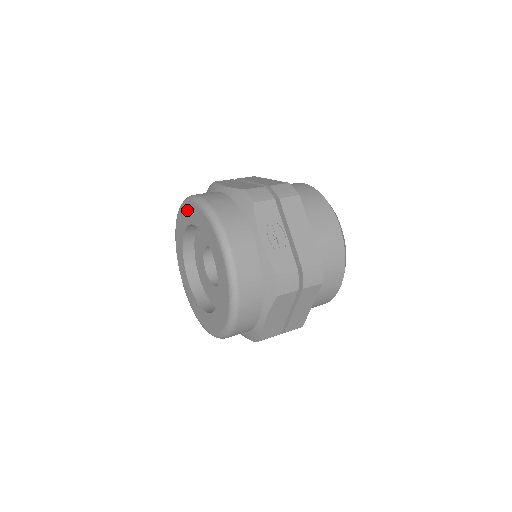
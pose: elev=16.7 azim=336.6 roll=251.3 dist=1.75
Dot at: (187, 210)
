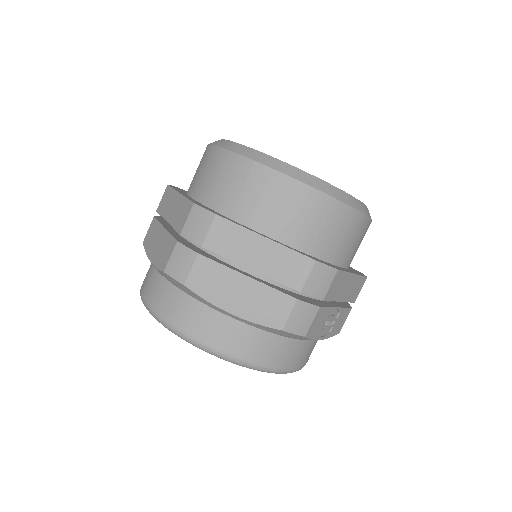
Dot at: occluded
